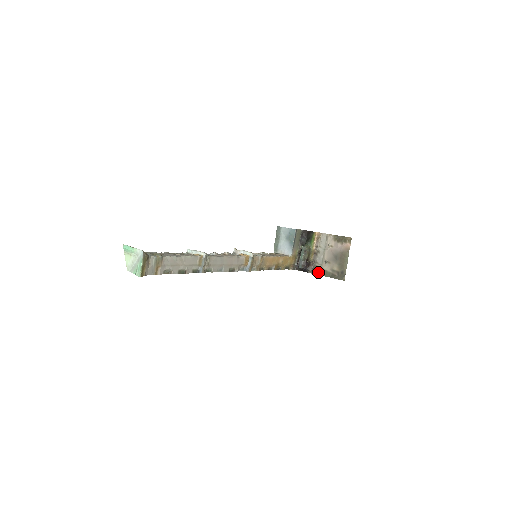
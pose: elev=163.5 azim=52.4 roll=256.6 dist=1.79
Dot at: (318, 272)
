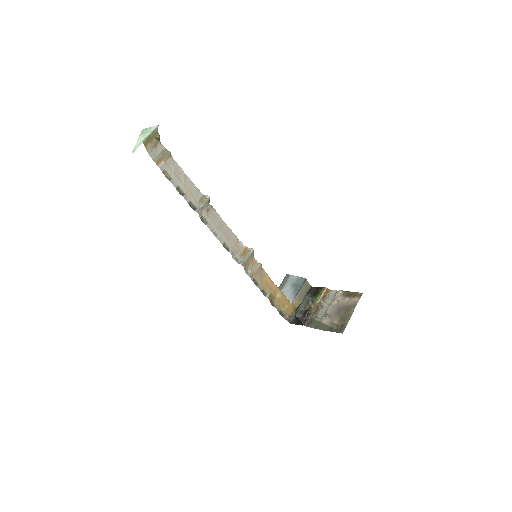
Dot at: (315, 325)
